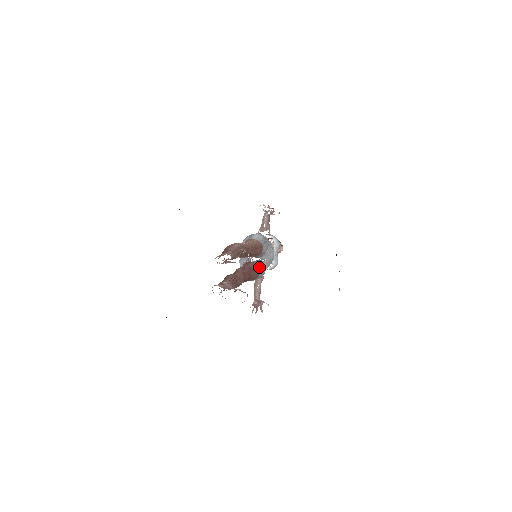
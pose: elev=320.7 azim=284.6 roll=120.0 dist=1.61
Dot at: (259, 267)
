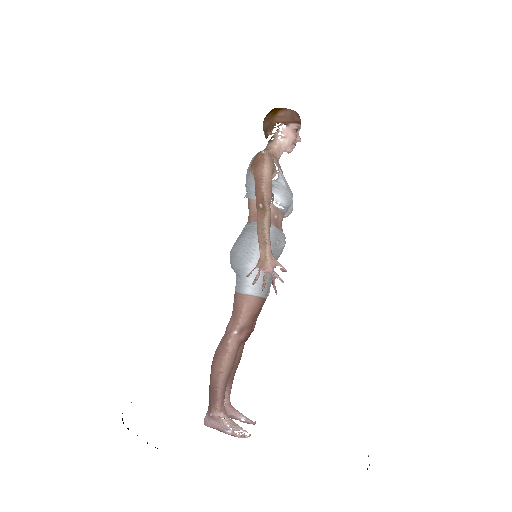
Dot at: occluded
